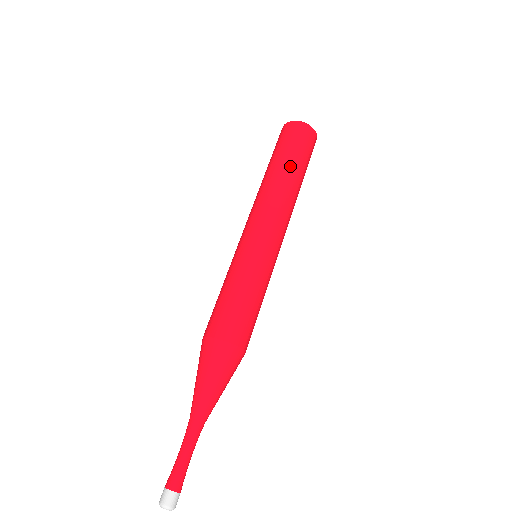
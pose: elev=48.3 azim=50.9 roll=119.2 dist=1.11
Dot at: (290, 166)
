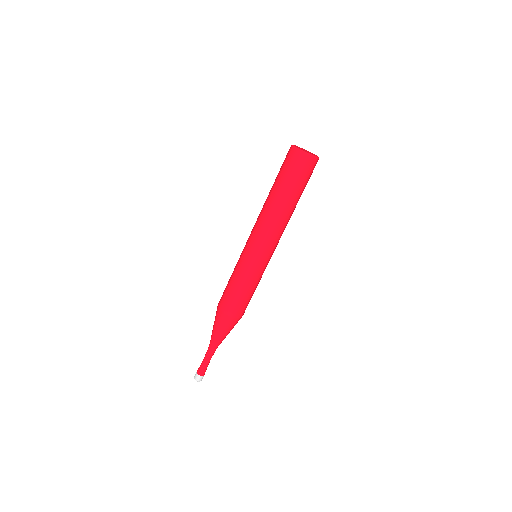
Dot at: (284, 195)
